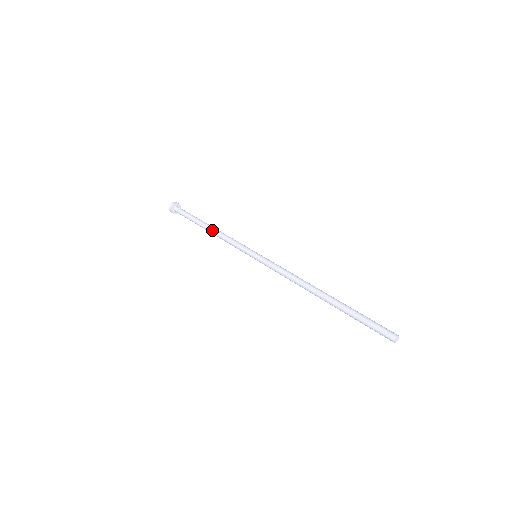
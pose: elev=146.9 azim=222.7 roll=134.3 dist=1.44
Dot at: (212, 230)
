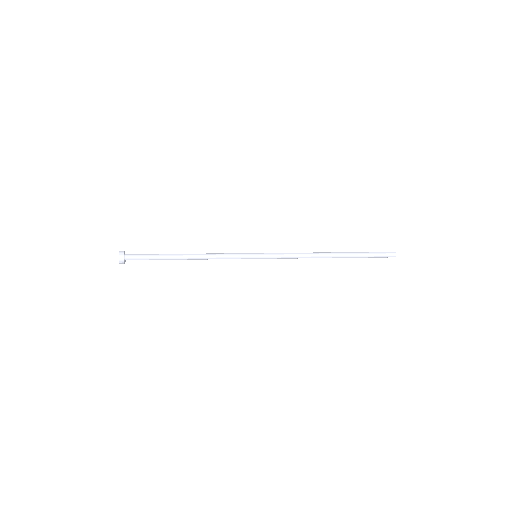
Dot at: (194, 255)
